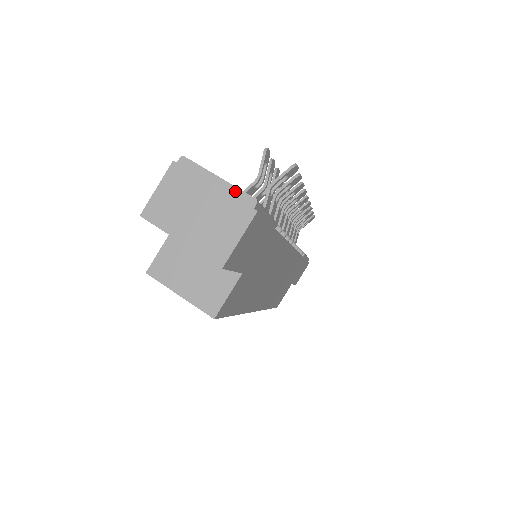
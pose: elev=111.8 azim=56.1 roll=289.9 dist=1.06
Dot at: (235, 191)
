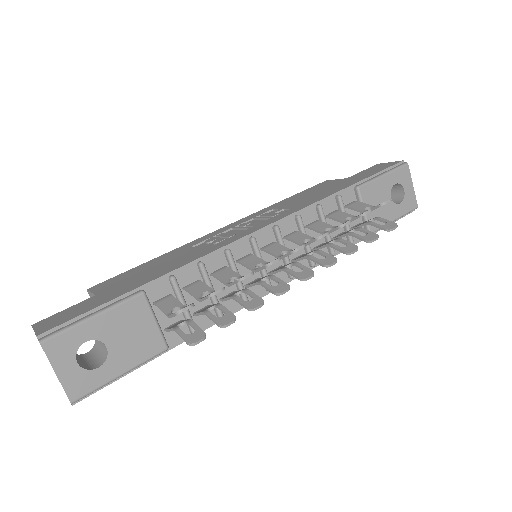
Dot at: (63, 388)
